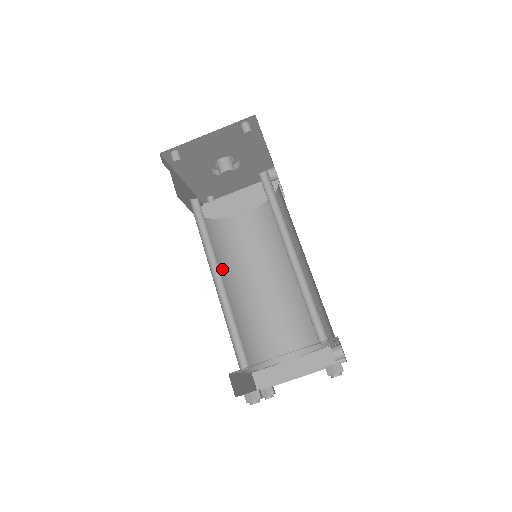
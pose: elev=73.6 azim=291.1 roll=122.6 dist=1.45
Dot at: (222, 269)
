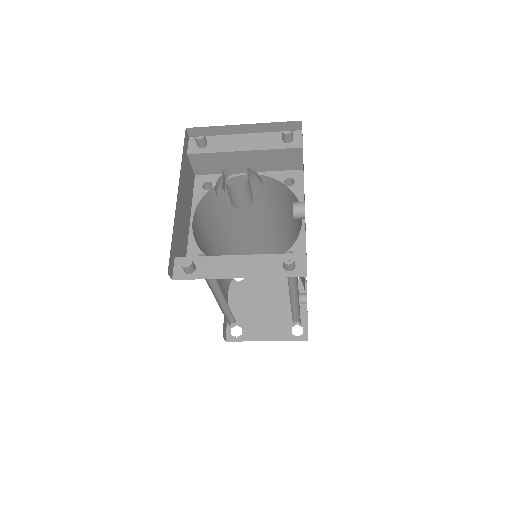
Dot at: (214, 235)
